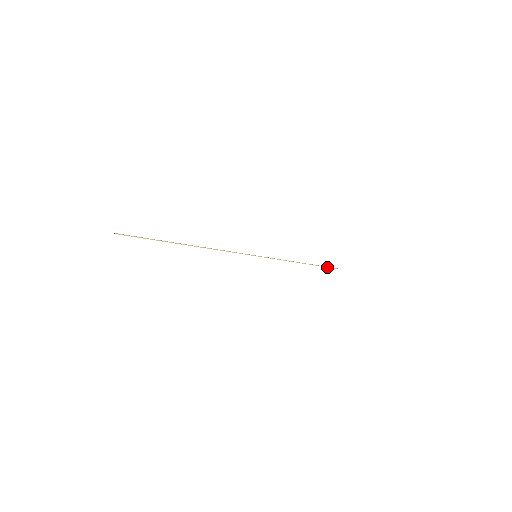
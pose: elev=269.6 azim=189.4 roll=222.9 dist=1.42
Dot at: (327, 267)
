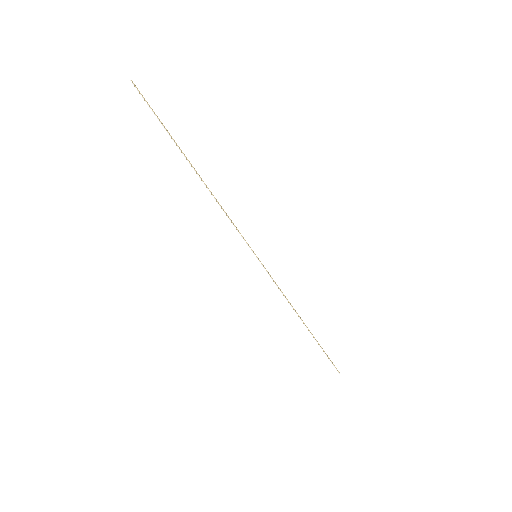
Dot at: (327, 356)
